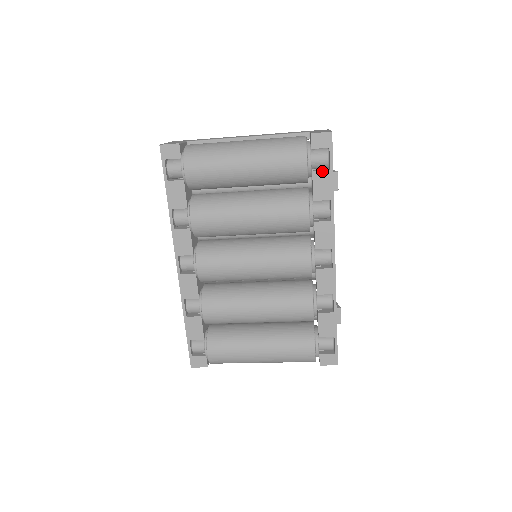
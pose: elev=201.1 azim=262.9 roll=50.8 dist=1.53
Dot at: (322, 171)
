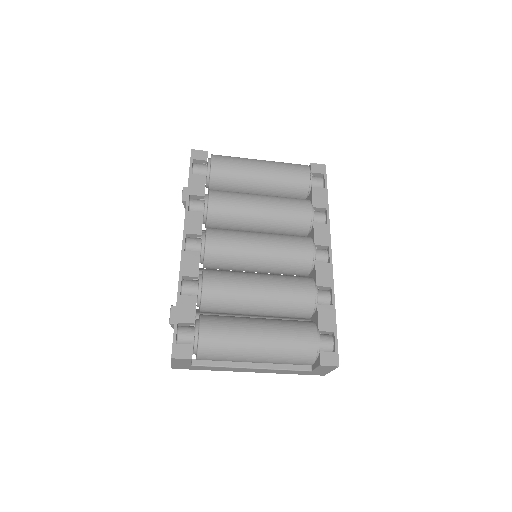
Dot at: (319, 188)
